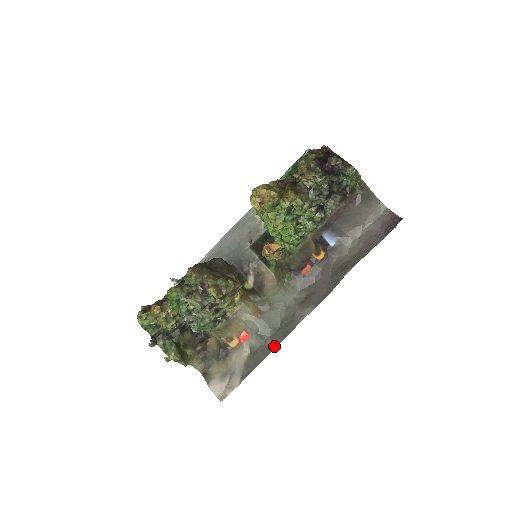
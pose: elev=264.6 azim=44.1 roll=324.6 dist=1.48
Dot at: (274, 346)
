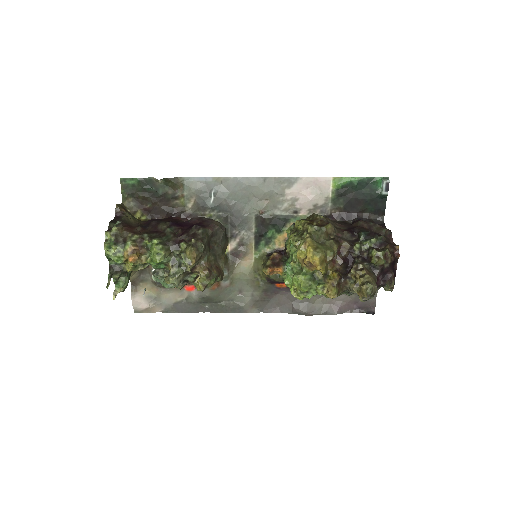
Dot at: (208, 310)
